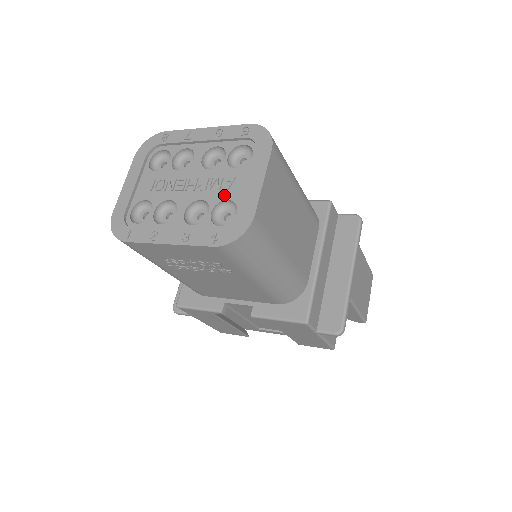
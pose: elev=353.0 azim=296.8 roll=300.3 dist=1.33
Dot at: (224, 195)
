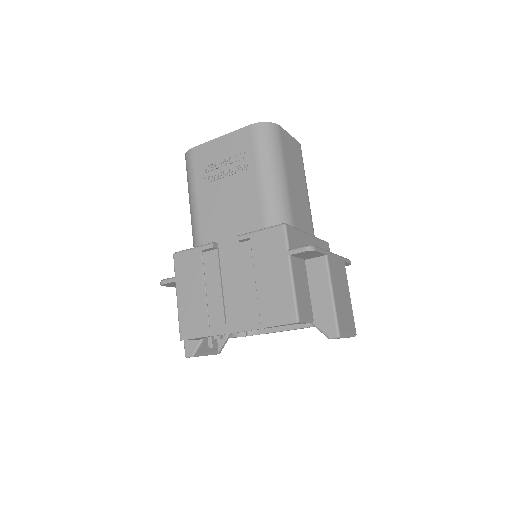
Dot at: occluded
